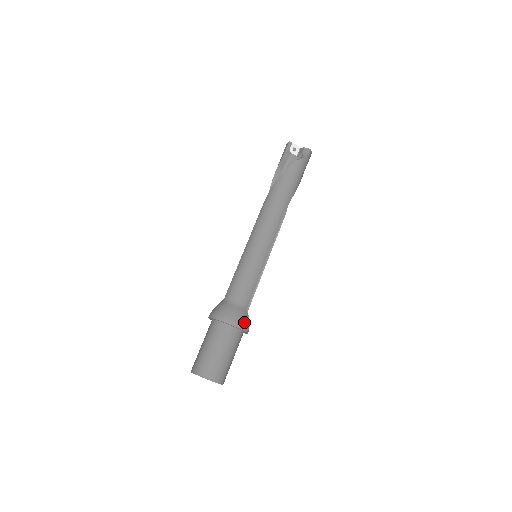
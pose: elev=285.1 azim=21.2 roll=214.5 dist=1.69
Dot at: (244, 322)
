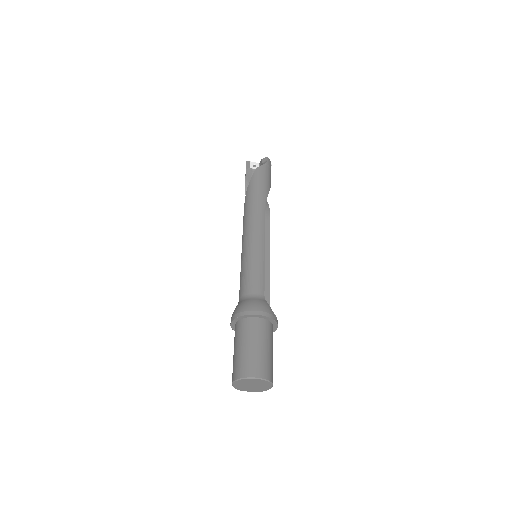
Dot at: (265, 309)
